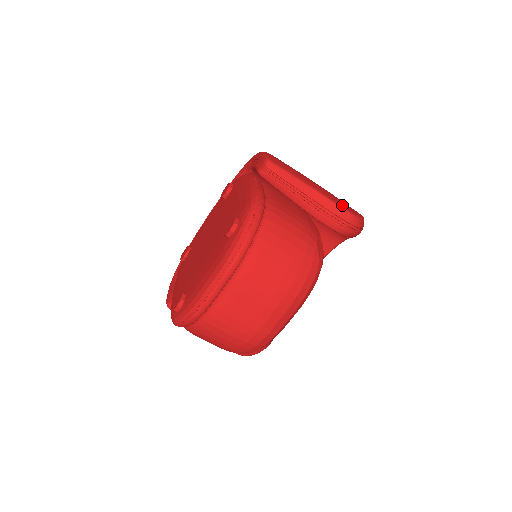
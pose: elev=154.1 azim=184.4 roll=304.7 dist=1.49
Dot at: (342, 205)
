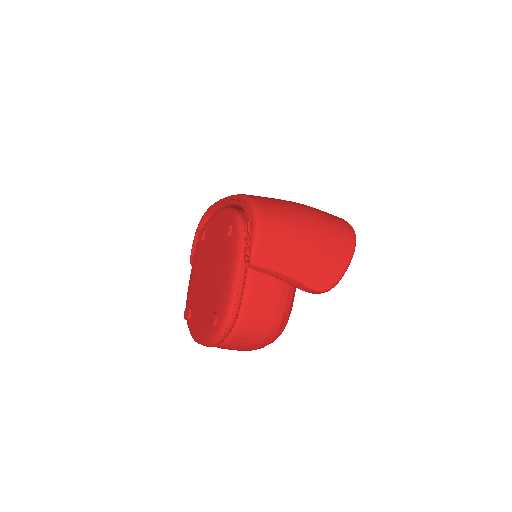
Dot at: (318, 282)
